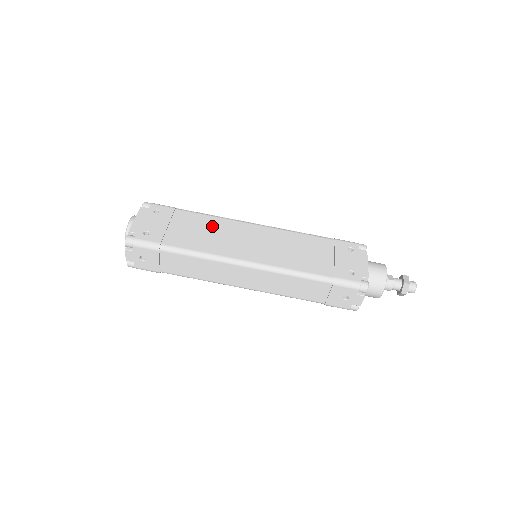
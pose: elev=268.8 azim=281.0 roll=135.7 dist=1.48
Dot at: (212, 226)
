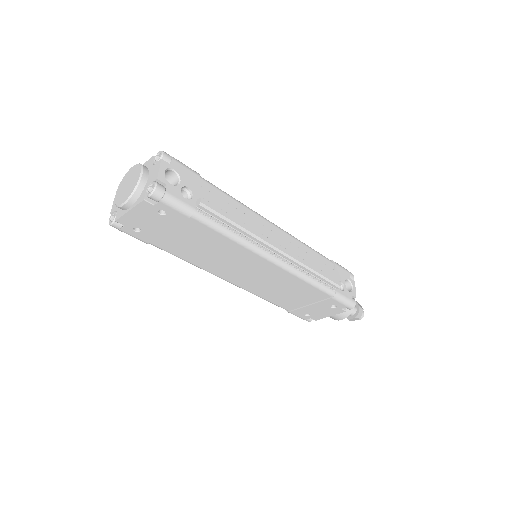
Dot at: (220, 248)
